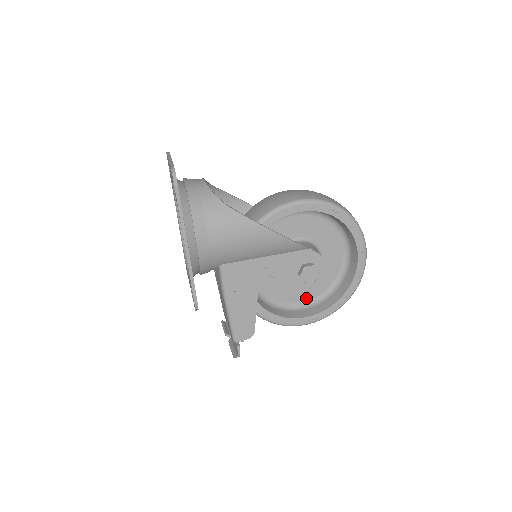
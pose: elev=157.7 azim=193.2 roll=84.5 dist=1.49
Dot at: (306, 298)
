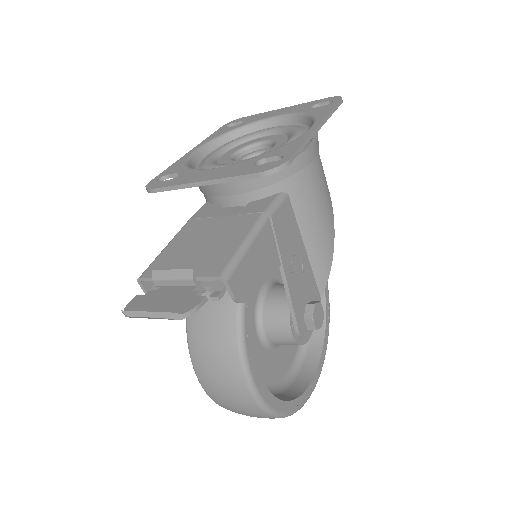
Dot at: occluded
